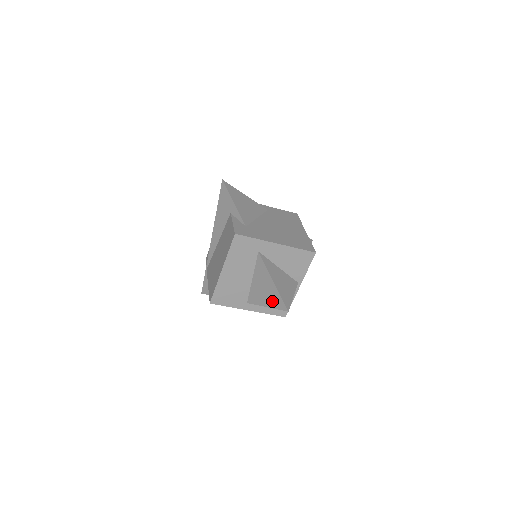
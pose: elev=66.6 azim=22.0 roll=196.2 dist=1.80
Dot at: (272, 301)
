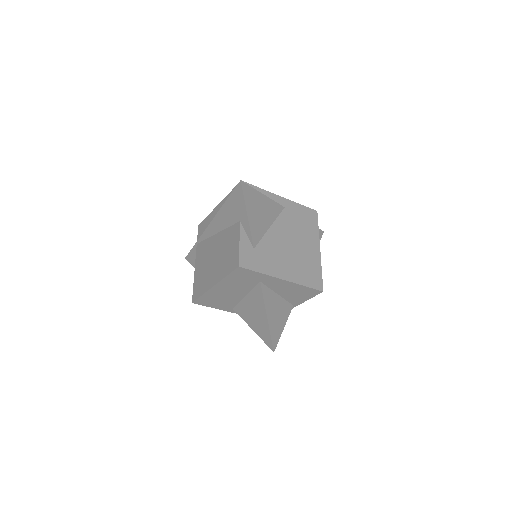
Dot at: (260, 331)
